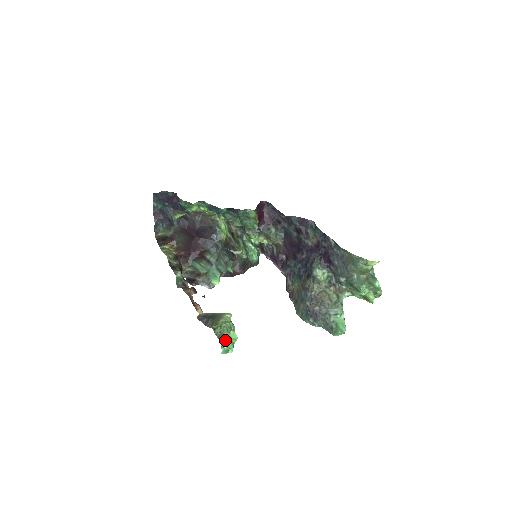
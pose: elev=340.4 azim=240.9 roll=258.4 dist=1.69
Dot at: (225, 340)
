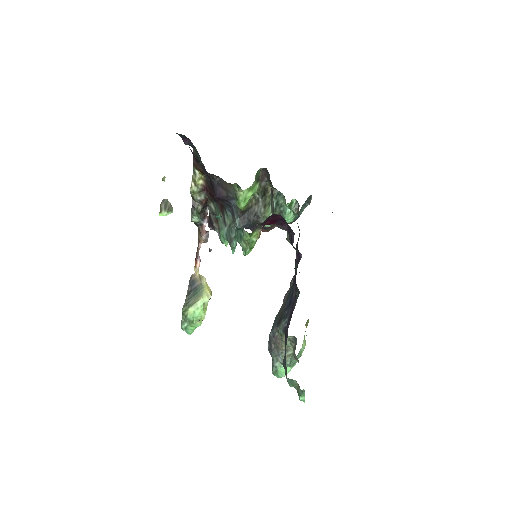
Dot at: (186, 327)
